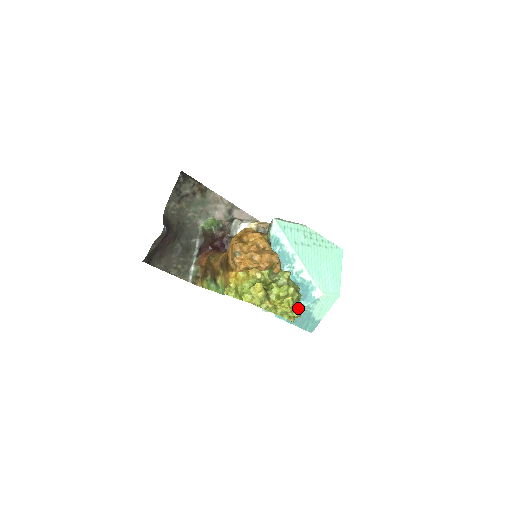
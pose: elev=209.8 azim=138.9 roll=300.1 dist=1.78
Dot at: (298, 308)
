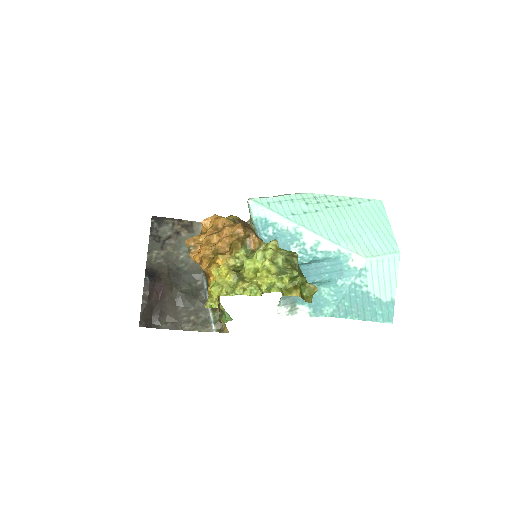
Dot at: (289, 272)
